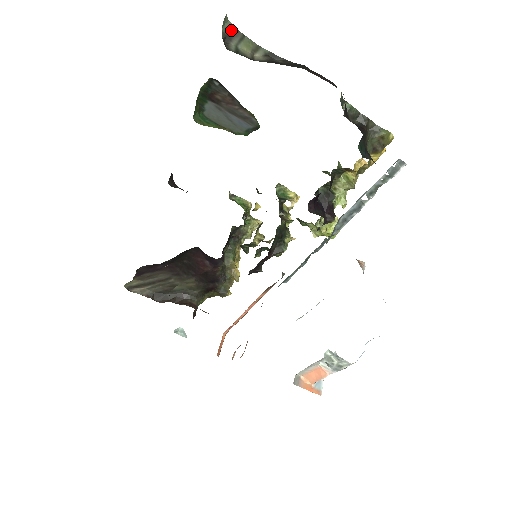
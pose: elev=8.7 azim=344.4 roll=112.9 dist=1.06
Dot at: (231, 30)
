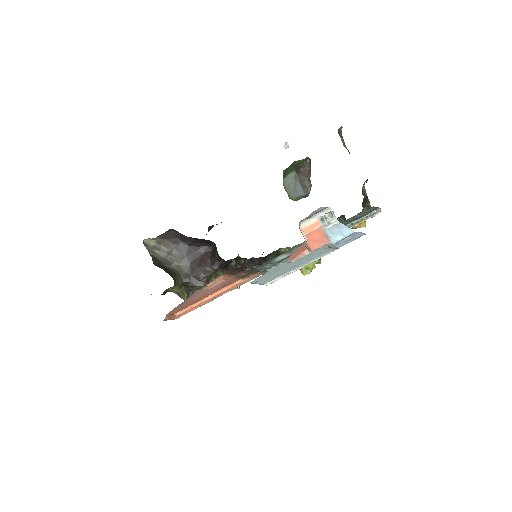
Dot at: (341, 132)
